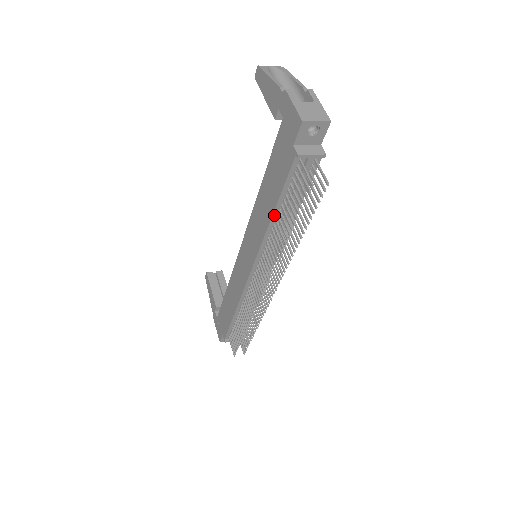
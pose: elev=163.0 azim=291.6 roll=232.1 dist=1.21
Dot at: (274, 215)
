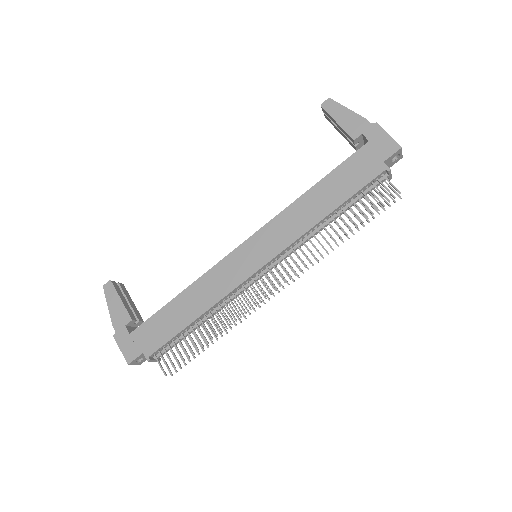
Dot at: (331, 213)
